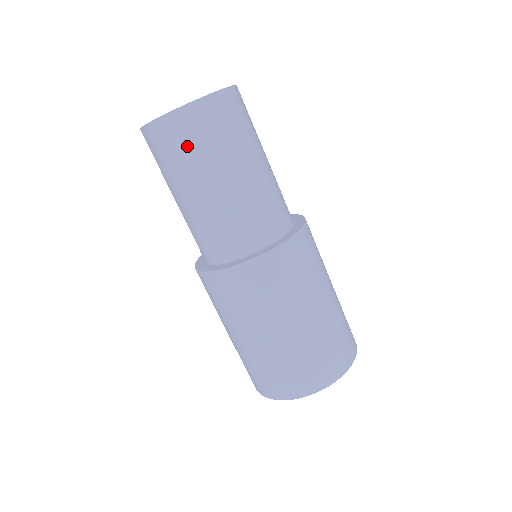
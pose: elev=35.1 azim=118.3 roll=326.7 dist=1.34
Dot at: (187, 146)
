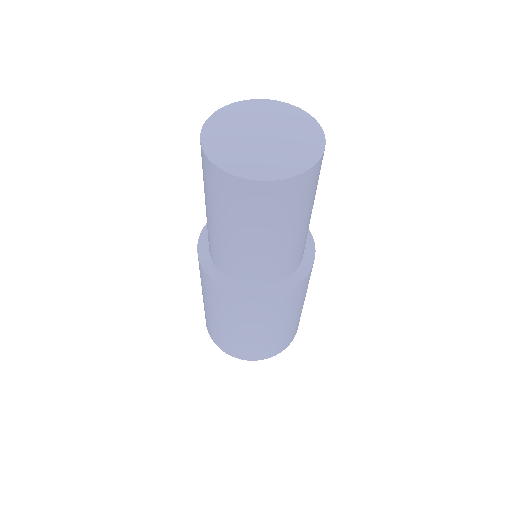
Dot at: (272, 209)
